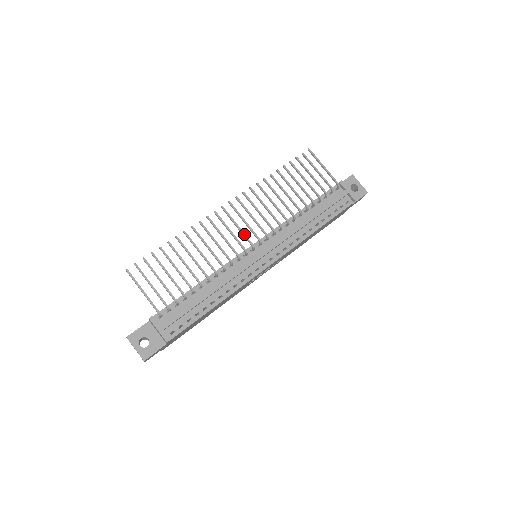
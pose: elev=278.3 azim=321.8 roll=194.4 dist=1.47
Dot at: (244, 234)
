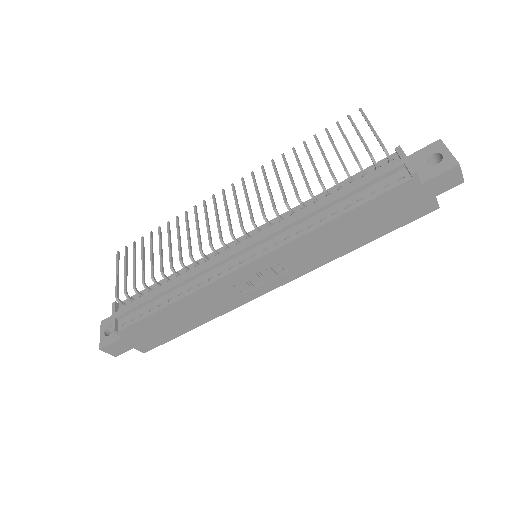
Dot at: (228, 220)
